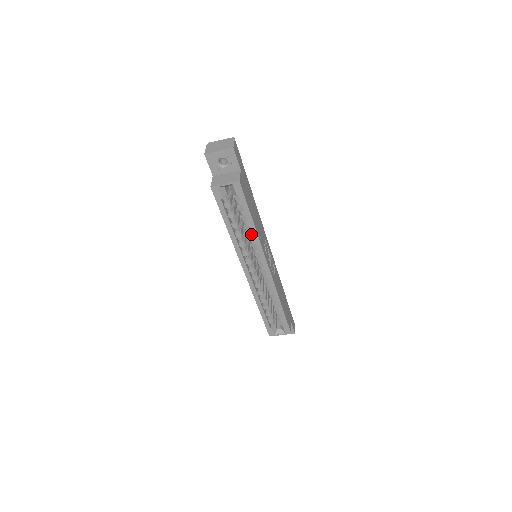
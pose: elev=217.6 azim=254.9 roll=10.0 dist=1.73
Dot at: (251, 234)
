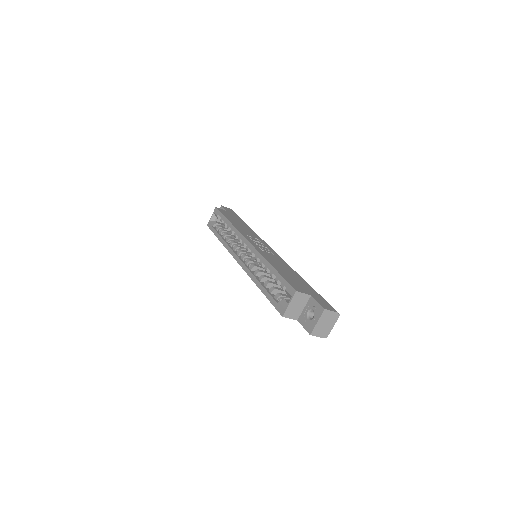
Dot at: (232, 231)
